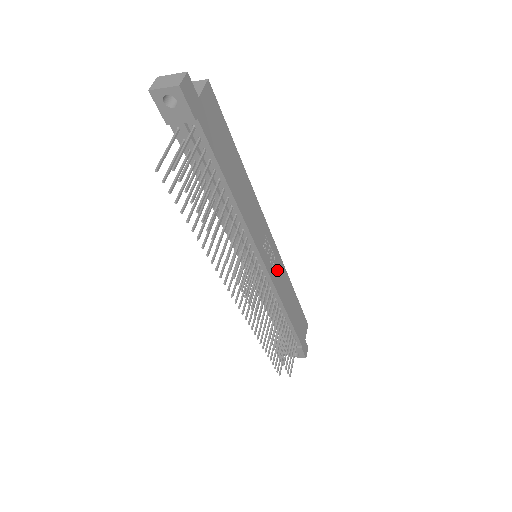
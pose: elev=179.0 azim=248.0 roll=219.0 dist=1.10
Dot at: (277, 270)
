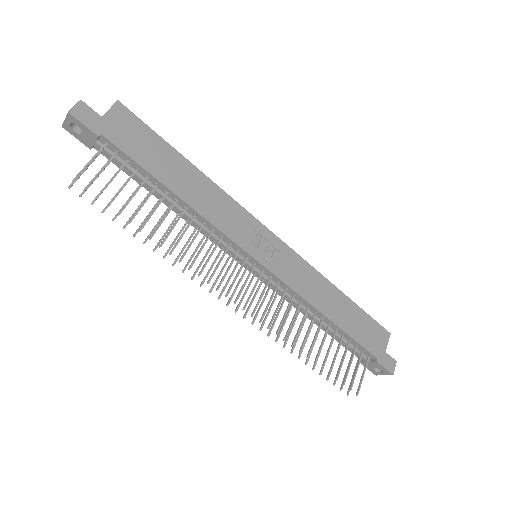
Dot at: (291, 268)
